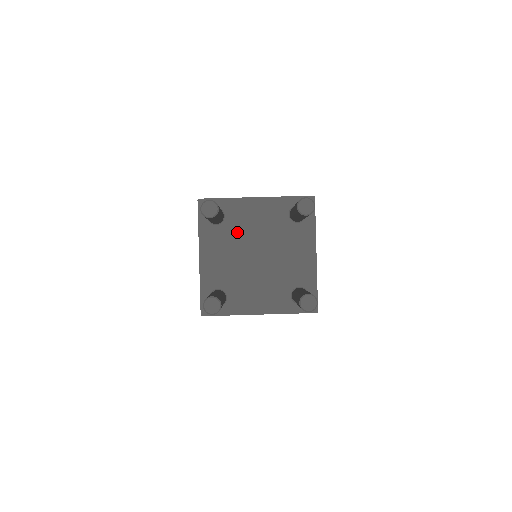
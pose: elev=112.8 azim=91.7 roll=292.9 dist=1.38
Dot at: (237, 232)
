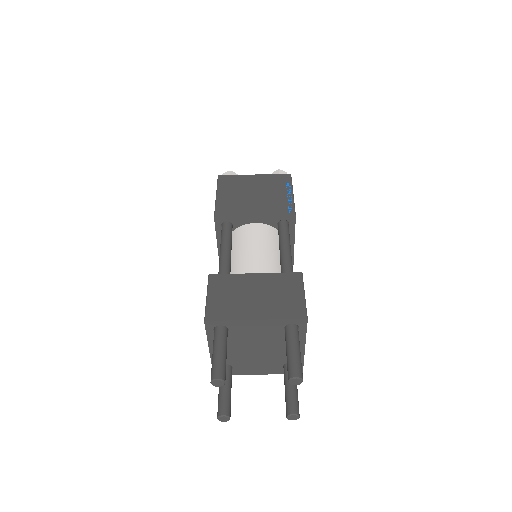
Dot at: (240, 338)
